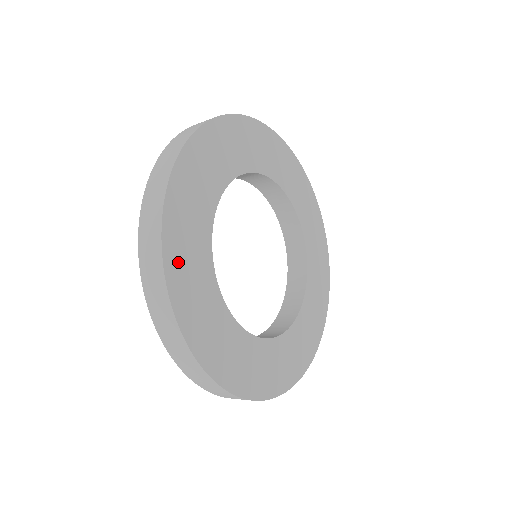
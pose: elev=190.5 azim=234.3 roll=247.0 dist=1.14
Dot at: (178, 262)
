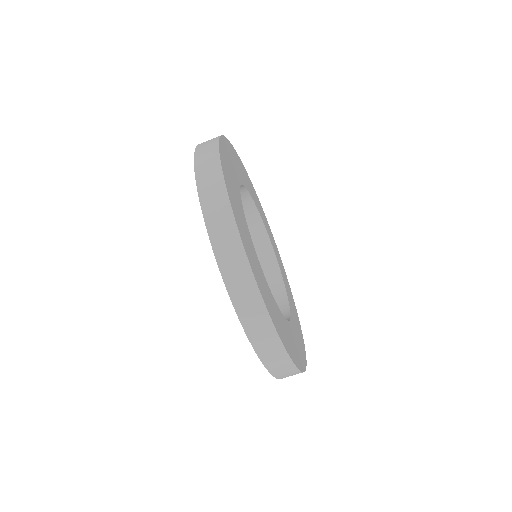
Dot at: (226, 151)
